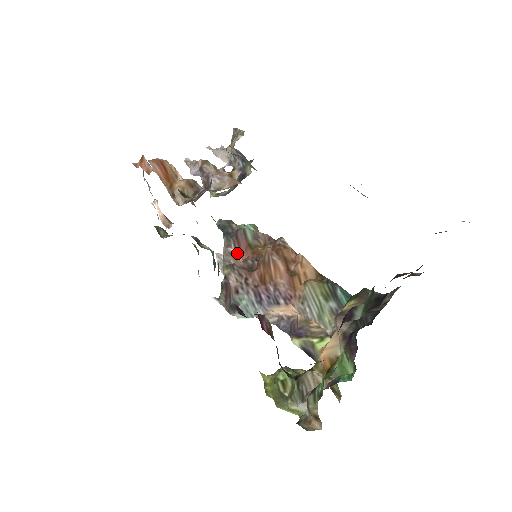
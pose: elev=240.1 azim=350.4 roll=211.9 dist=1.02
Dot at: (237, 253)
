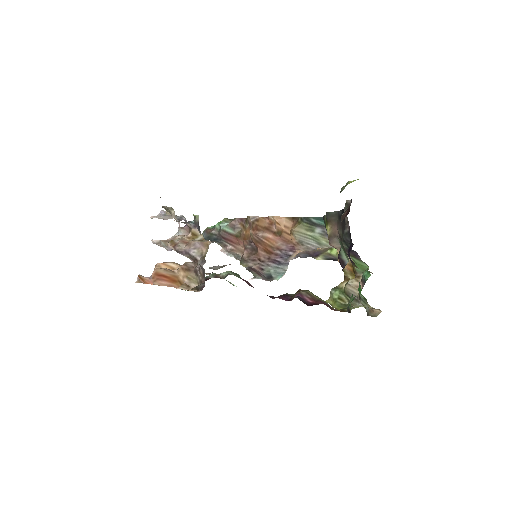
Dot at: (235, 246)
